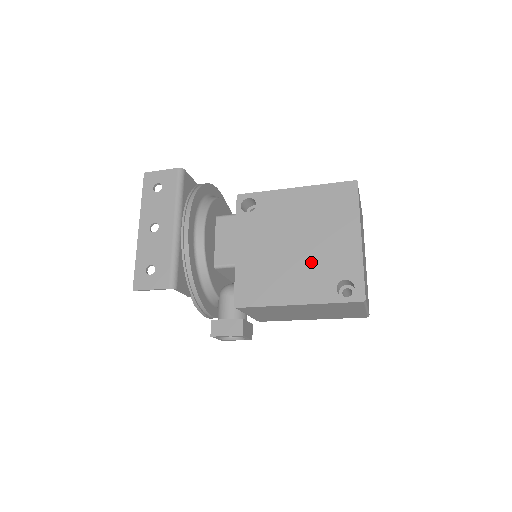
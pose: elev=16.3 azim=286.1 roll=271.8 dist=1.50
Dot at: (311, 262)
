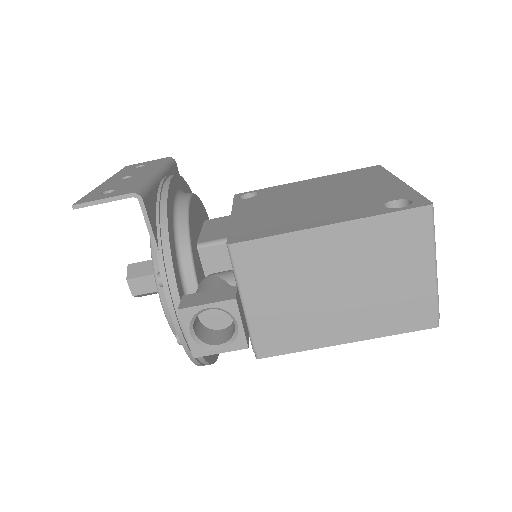
Dot at: (340, 201)
